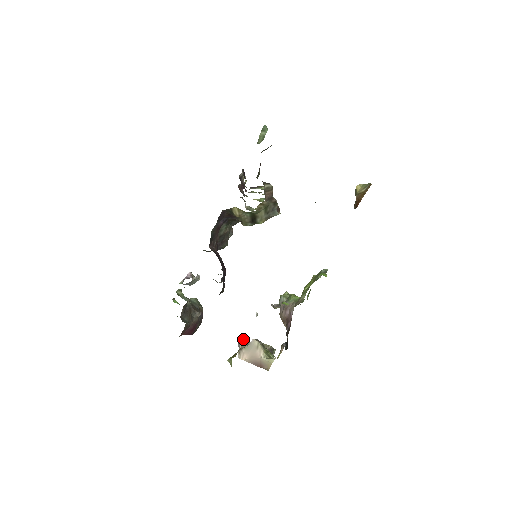
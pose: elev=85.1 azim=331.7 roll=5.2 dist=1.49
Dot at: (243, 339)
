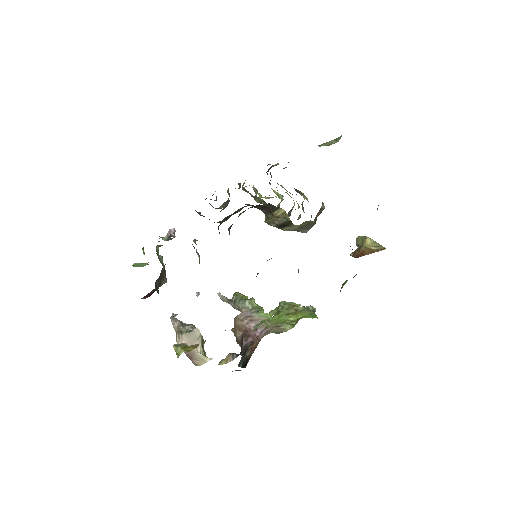
Dot at: occluded
